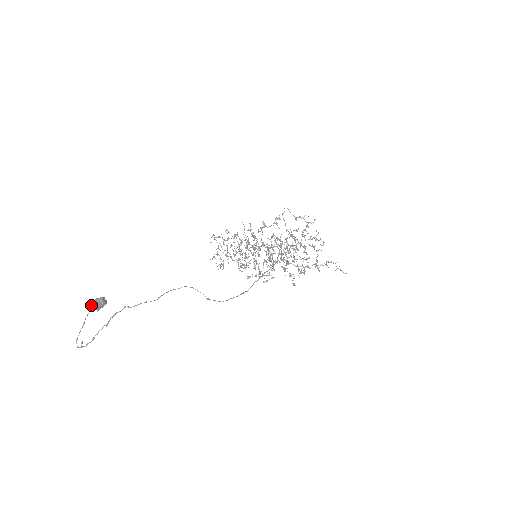
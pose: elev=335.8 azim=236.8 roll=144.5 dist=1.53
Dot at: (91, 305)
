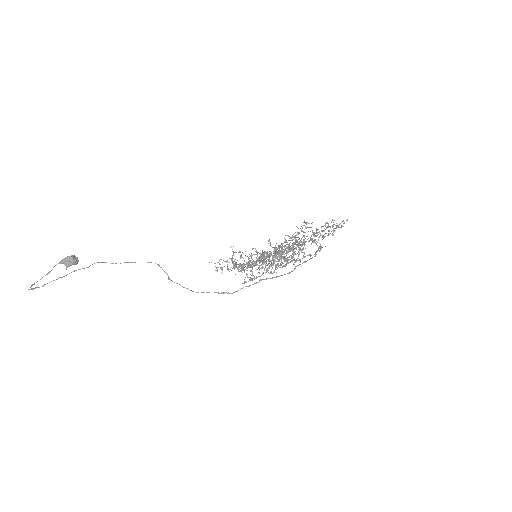
Dot at: (63, 260)
